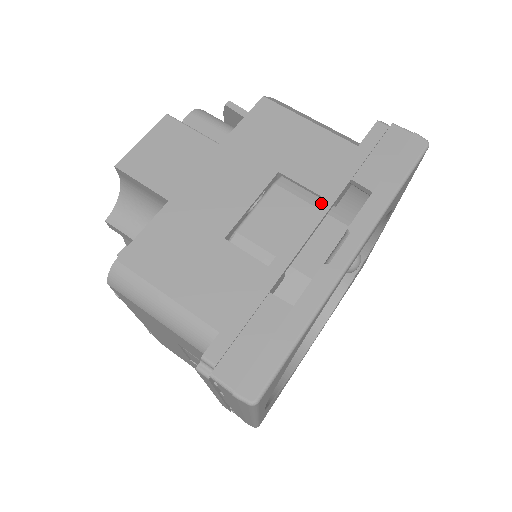
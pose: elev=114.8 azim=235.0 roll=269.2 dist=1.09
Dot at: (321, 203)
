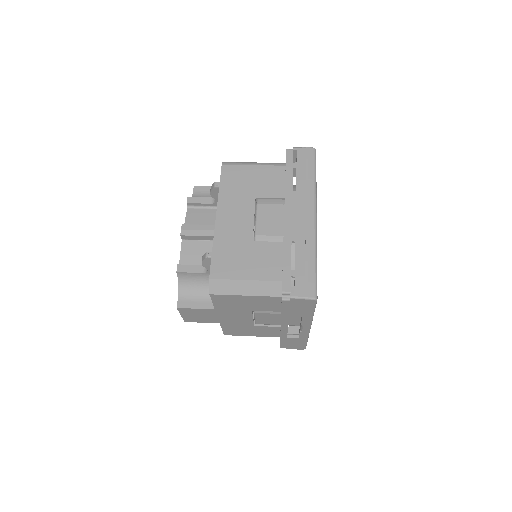
Dot at: occluded
